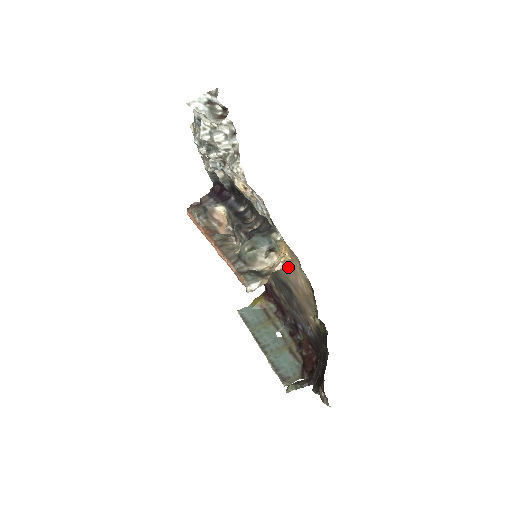
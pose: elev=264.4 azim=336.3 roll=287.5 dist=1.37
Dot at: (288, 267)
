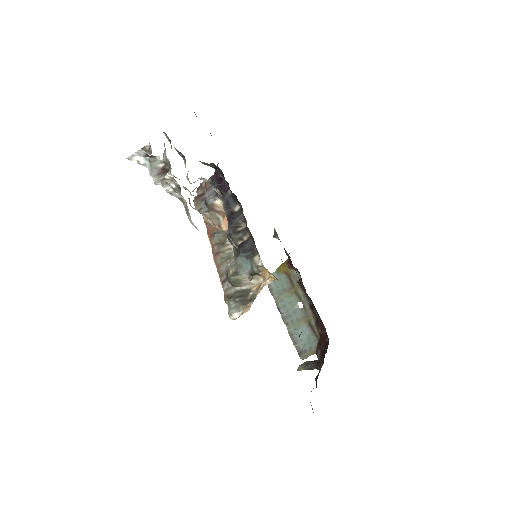
Dot at: occluded
